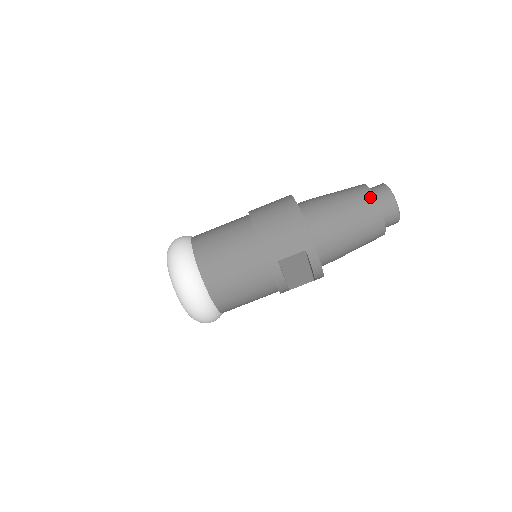
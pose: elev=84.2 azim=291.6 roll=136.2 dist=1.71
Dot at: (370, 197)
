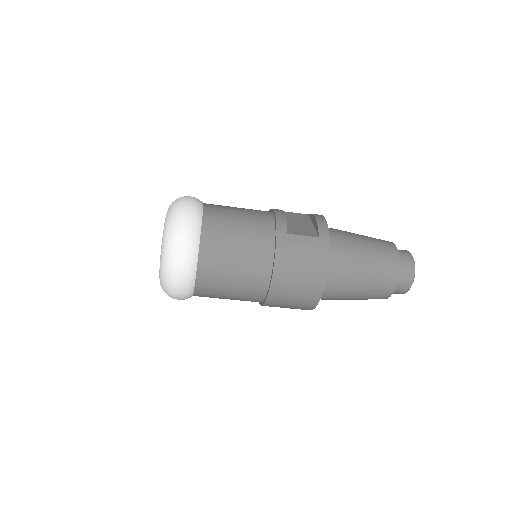
Dot at: (389, 292)
